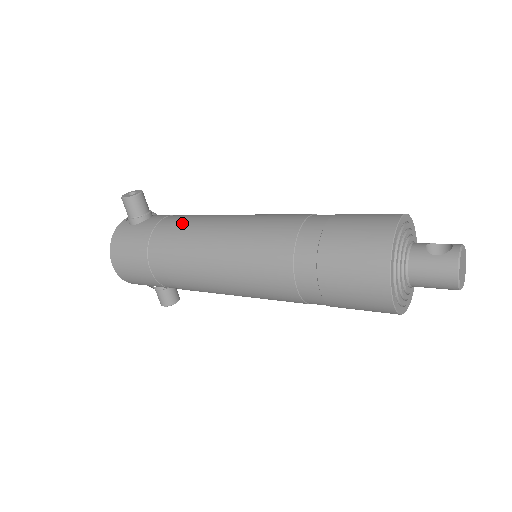
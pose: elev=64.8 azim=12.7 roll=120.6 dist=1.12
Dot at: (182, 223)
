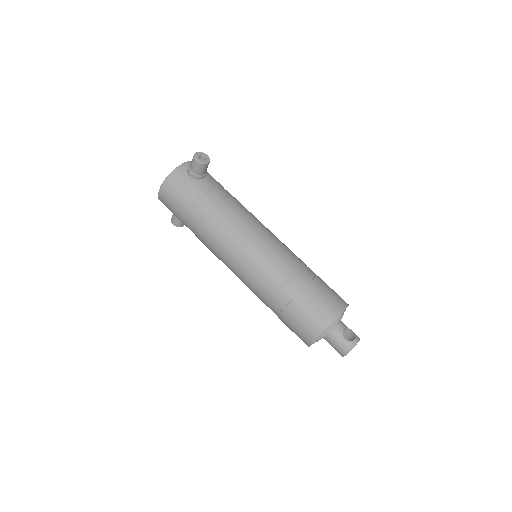
Dot at: (225, 207)
